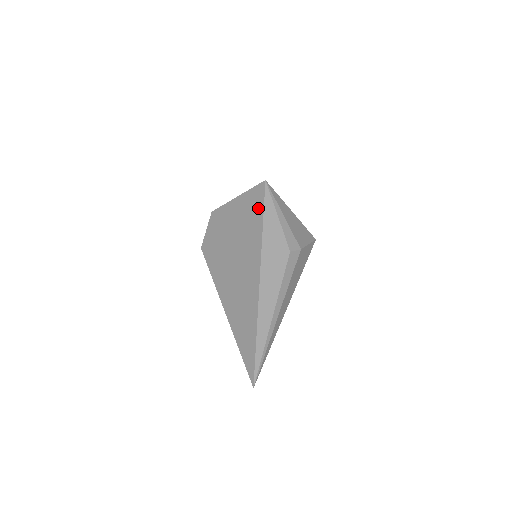
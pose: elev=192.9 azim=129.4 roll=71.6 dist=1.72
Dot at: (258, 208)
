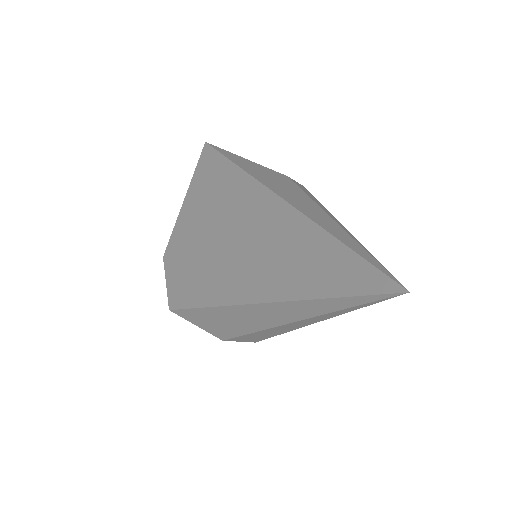
Dot at: (213, 162)
